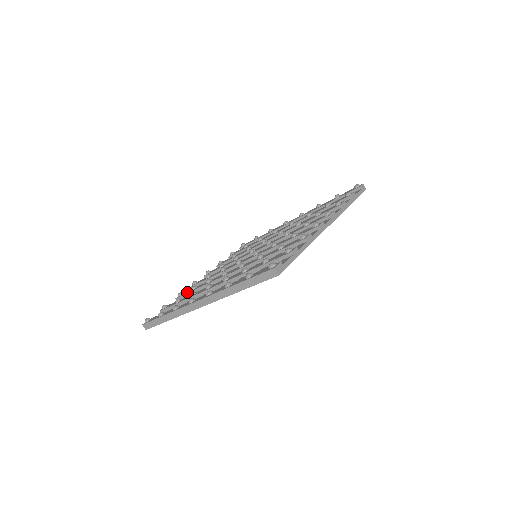
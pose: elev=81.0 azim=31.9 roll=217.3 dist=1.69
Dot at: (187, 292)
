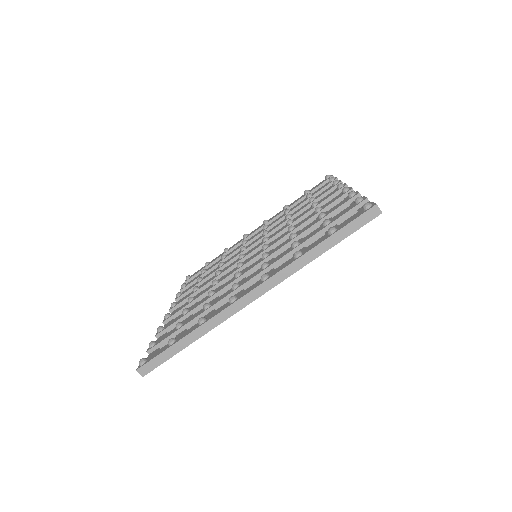
Dot at: (175, 320)
